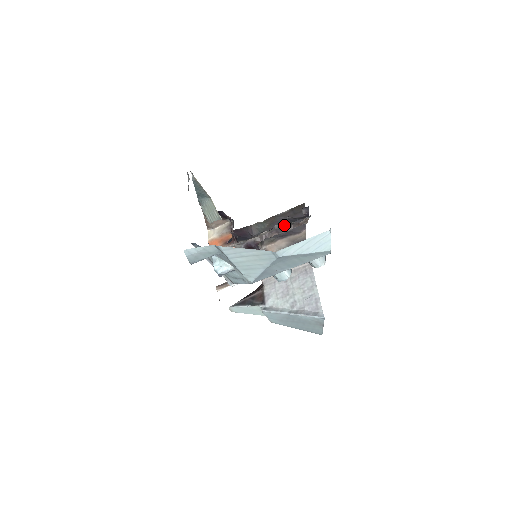
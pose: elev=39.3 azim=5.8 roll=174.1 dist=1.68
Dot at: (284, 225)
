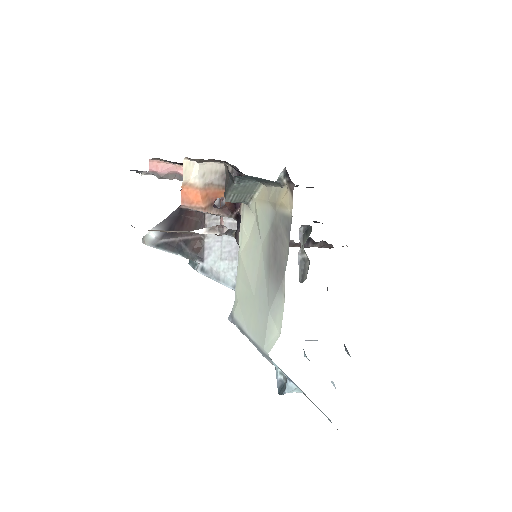
Dot at: occluded
